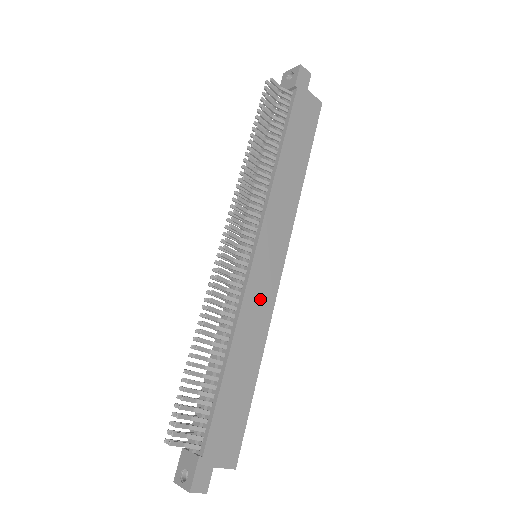
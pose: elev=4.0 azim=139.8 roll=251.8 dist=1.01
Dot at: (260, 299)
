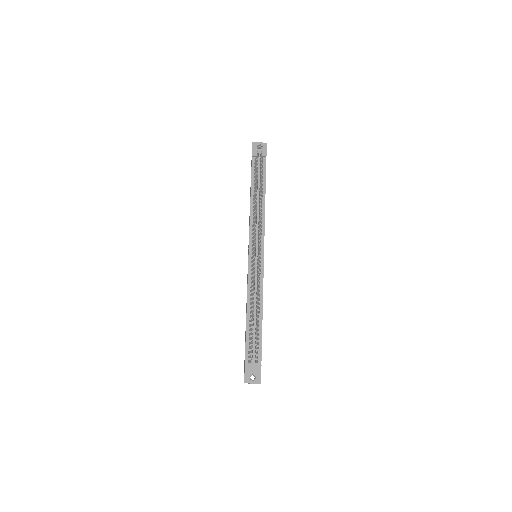
Dot at: occluded
